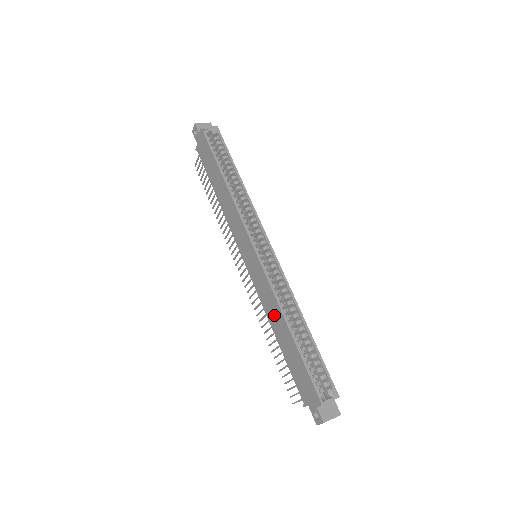
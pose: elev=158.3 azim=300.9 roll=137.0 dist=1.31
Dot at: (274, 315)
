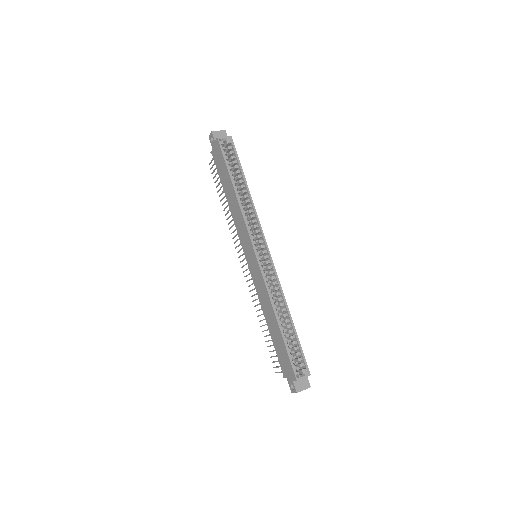
Dot at: (267, 307)
